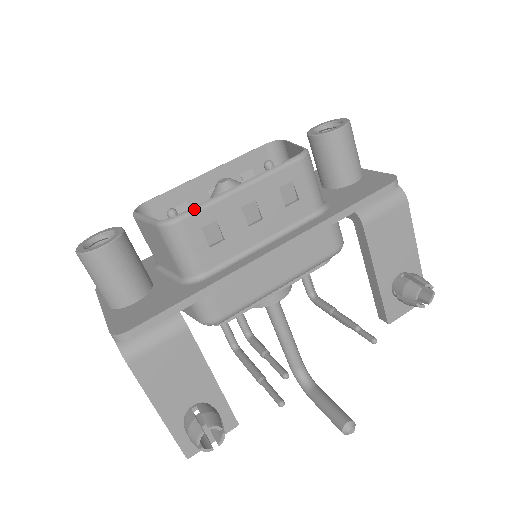
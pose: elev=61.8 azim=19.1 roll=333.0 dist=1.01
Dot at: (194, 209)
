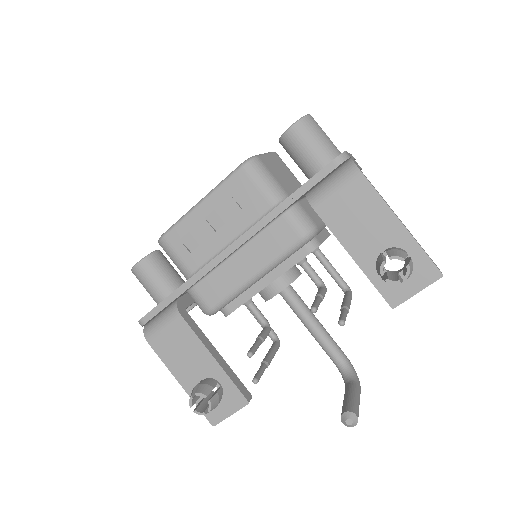
Dot at: (172, 227)
